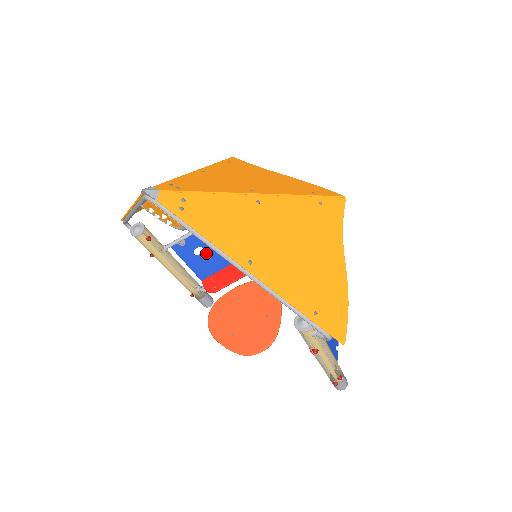
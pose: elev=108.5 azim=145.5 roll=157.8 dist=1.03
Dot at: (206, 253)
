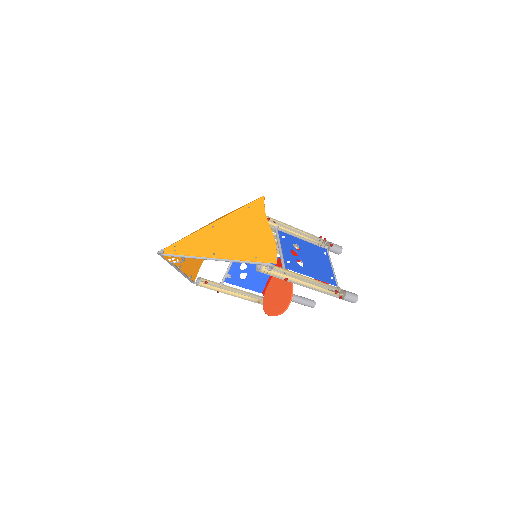
Dot at: (249, 275)
